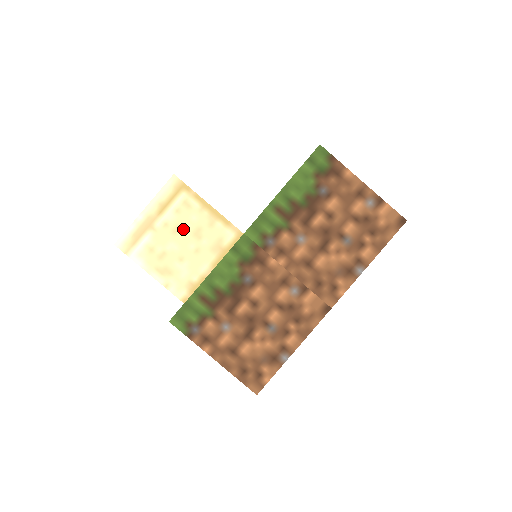
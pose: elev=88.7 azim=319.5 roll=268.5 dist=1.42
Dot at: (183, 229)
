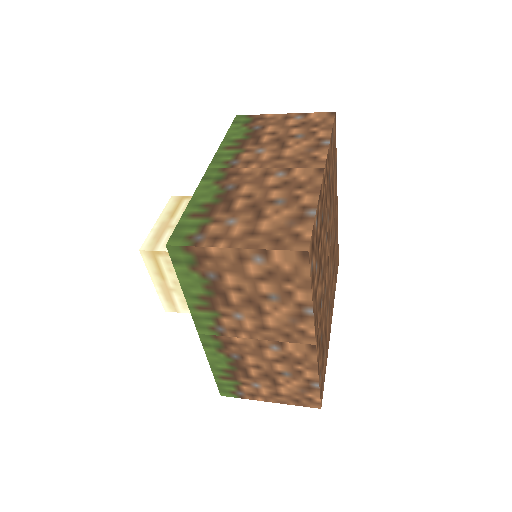
Dot at: occluded
